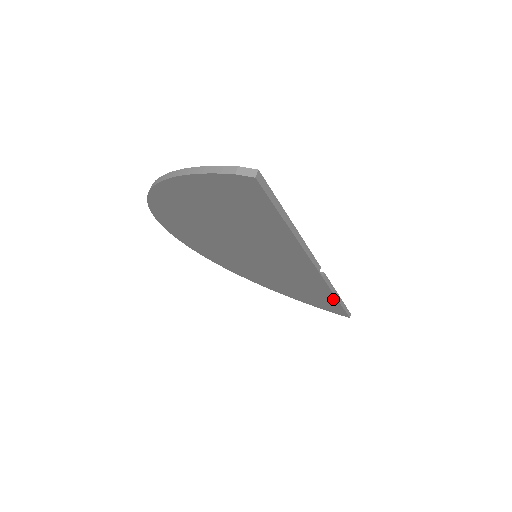
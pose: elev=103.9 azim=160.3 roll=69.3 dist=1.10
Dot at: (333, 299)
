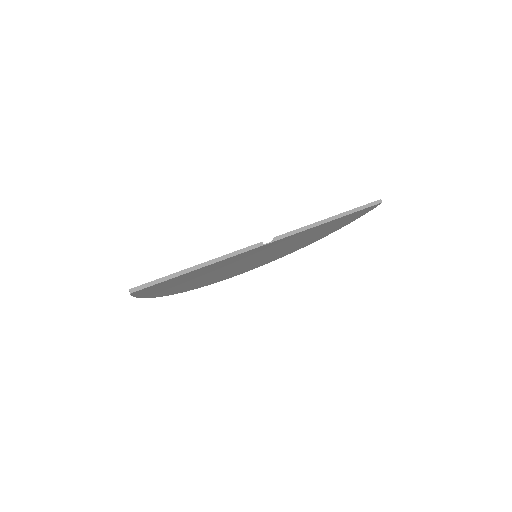
Dot at: occluded
